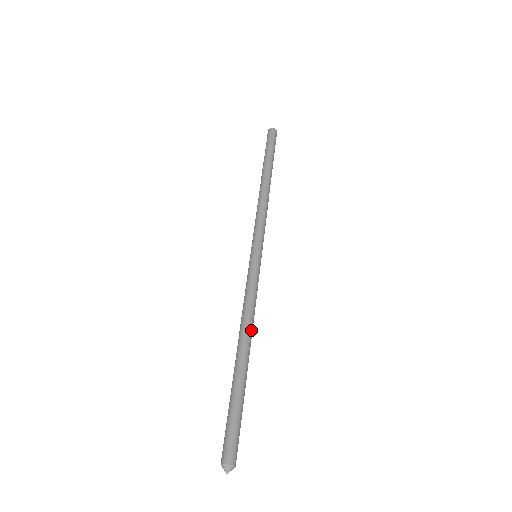
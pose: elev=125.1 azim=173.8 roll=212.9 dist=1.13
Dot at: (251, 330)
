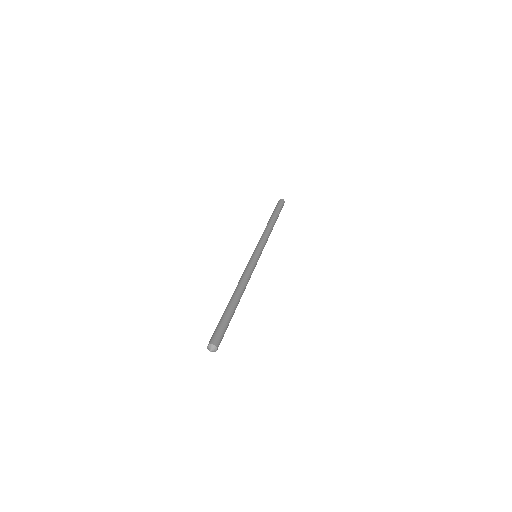
Dot at: occluded
